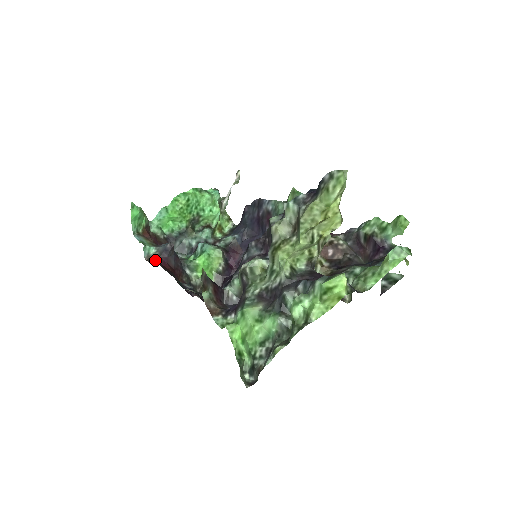
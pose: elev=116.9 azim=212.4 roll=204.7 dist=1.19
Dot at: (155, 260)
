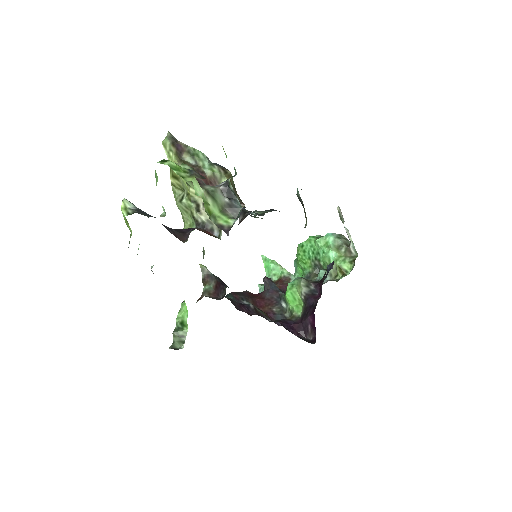
Dot at: occluded
